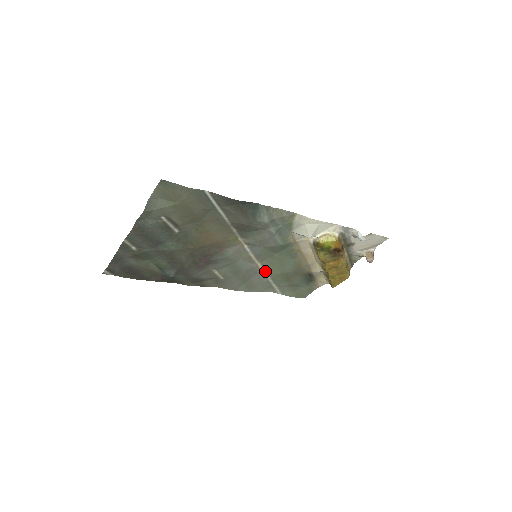
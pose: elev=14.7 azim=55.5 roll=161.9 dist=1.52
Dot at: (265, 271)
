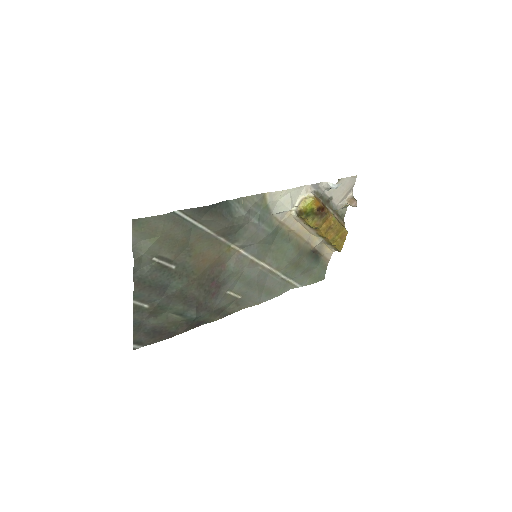
Dot at: (273, 269)
